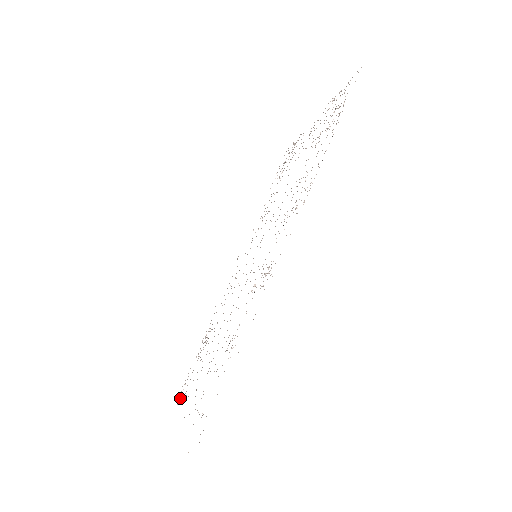
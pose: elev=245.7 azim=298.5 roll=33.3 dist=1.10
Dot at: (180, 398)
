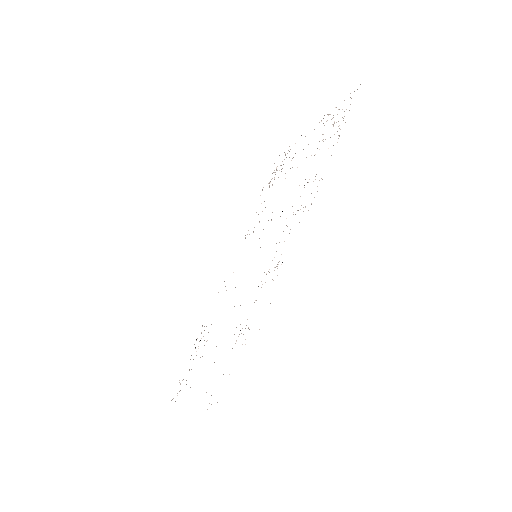
Dot at: (177, 395)
